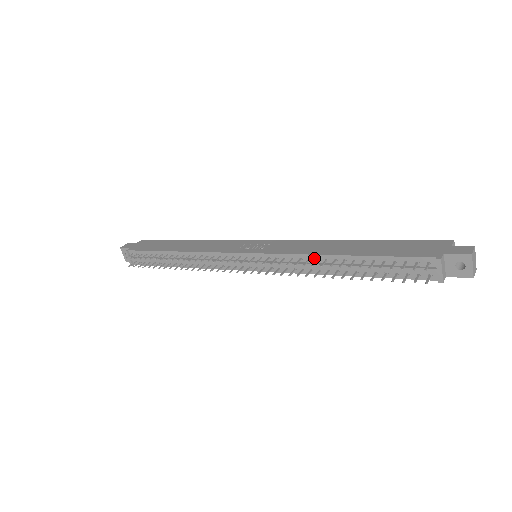
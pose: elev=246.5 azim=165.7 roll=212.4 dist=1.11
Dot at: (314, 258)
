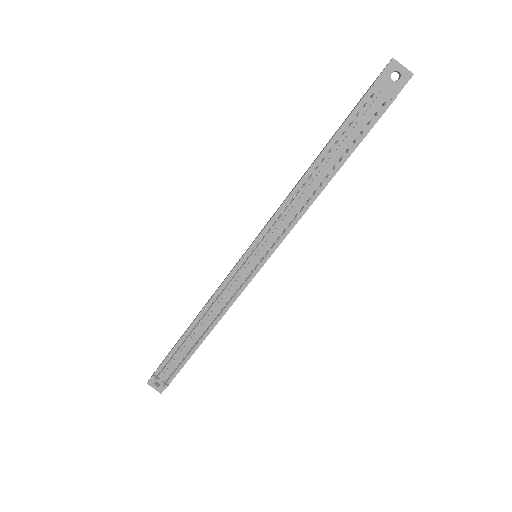
Dot at: (295, 194)
